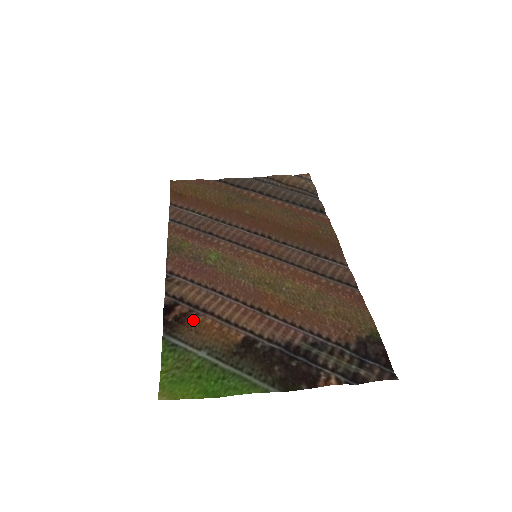
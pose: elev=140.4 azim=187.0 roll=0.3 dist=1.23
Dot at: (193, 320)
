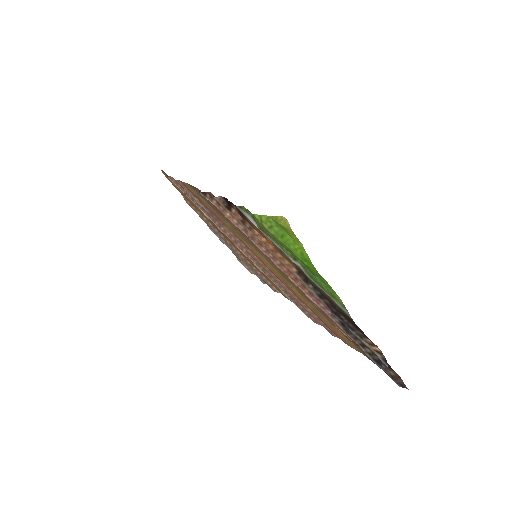
Dot at: (252, 226)
